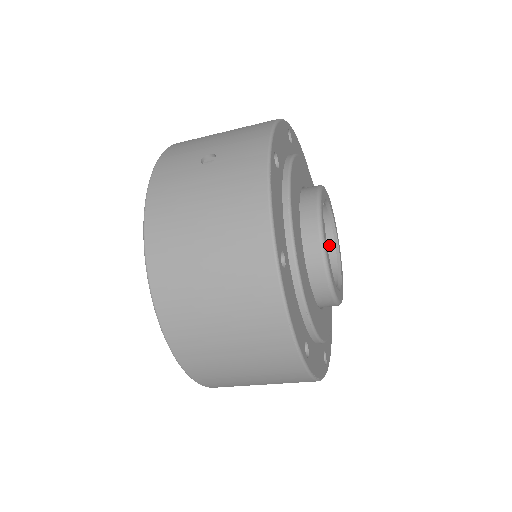
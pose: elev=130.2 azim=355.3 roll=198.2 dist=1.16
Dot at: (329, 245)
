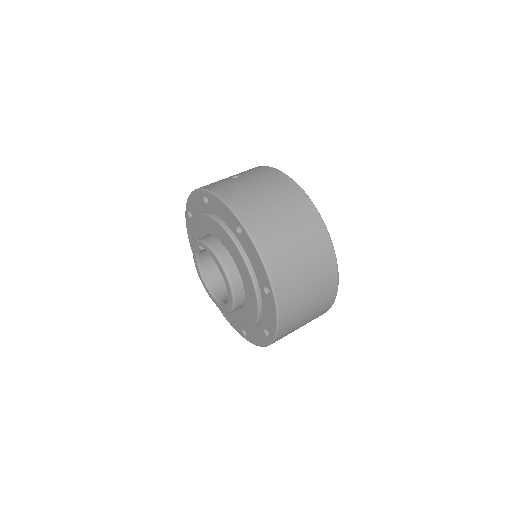
Dot at: occluded
